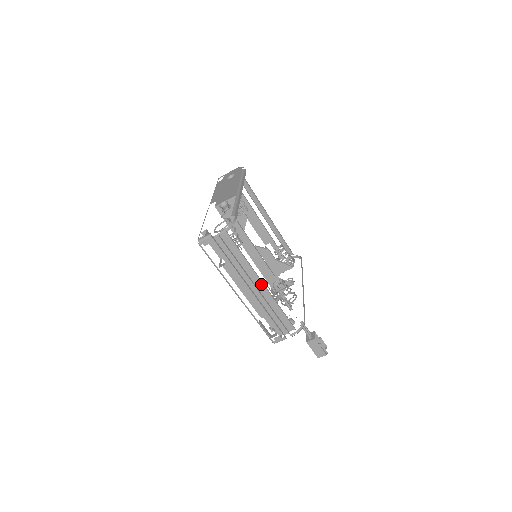
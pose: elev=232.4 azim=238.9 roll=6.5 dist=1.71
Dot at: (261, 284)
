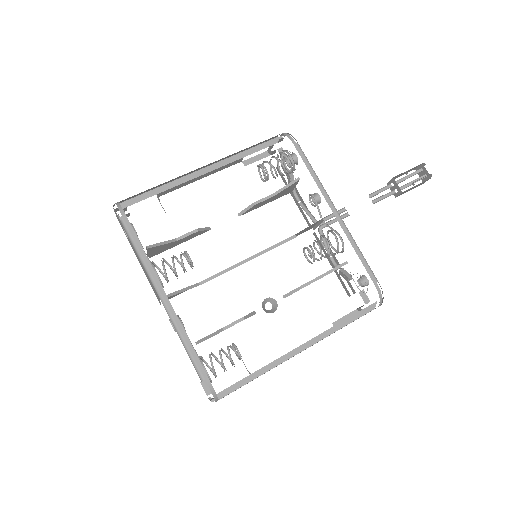
Dot at: (300, 345)
